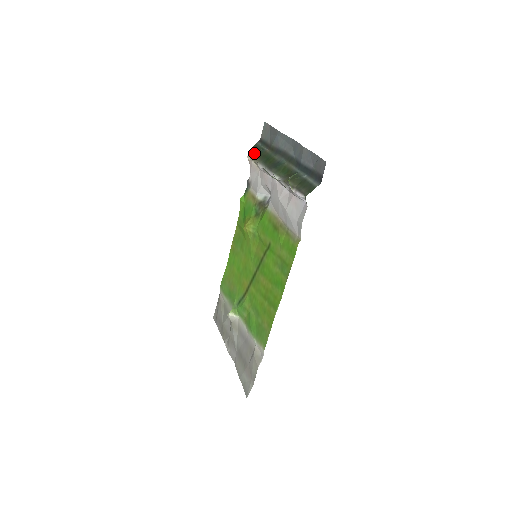
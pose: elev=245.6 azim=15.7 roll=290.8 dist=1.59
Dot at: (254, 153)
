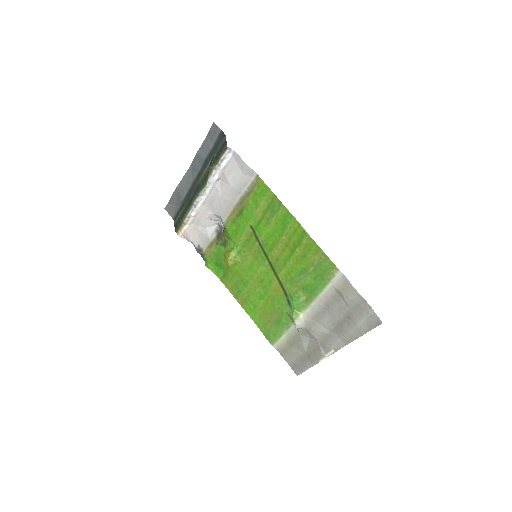
Dot at: (179, 223)
